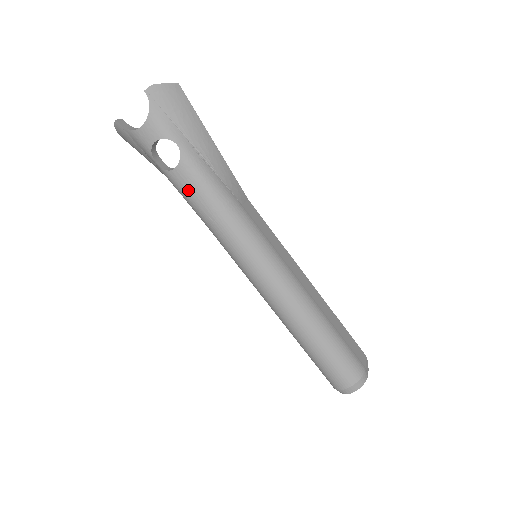
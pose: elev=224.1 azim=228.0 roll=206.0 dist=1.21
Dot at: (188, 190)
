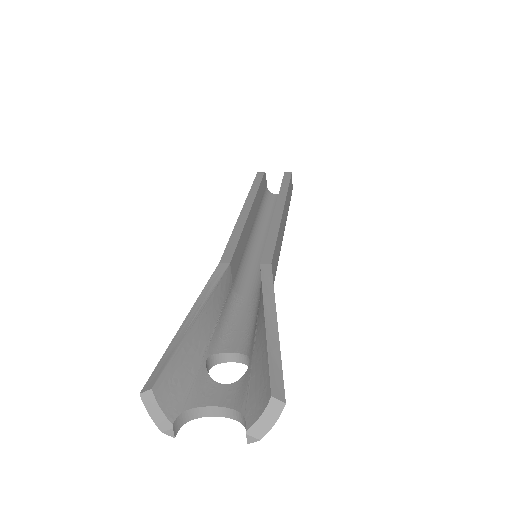
Dot at: occluded
